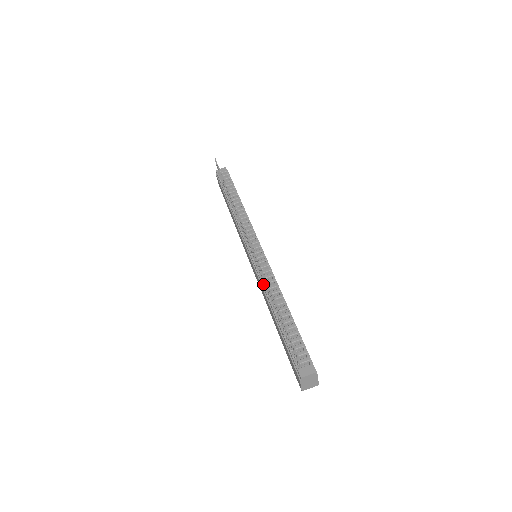
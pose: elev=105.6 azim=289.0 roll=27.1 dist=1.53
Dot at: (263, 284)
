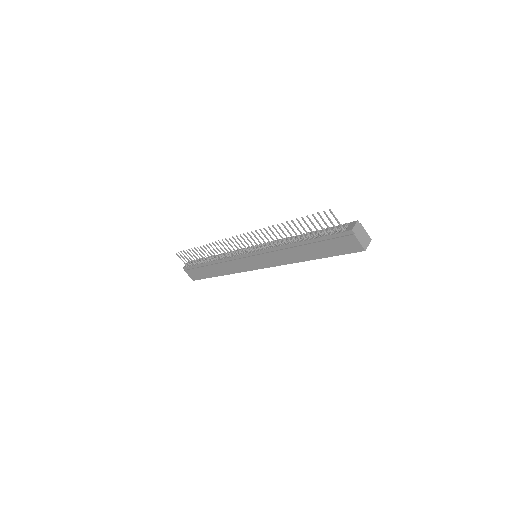
Dot at: (275, 247)
